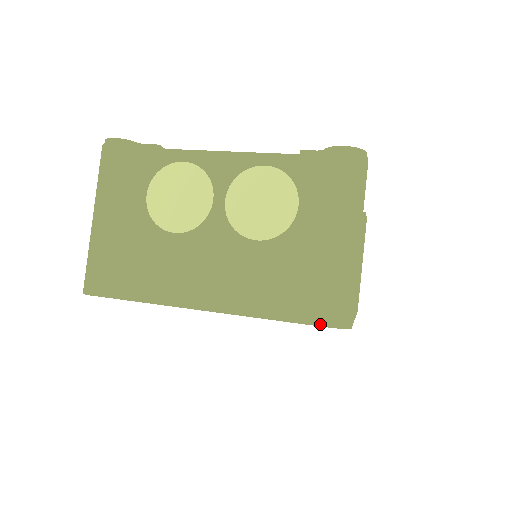
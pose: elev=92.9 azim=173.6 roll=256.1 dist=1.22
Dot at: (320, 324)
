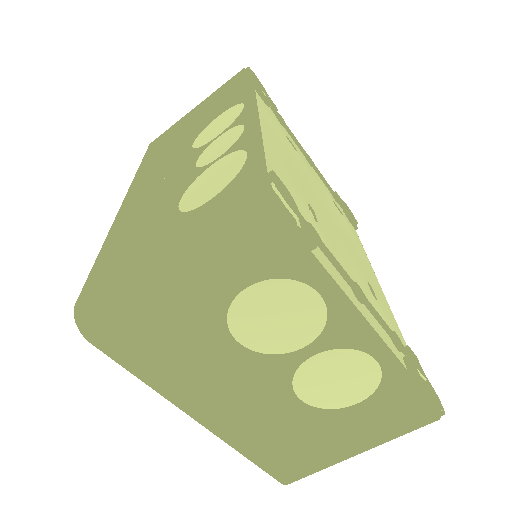
Dot at: (280, 481)
